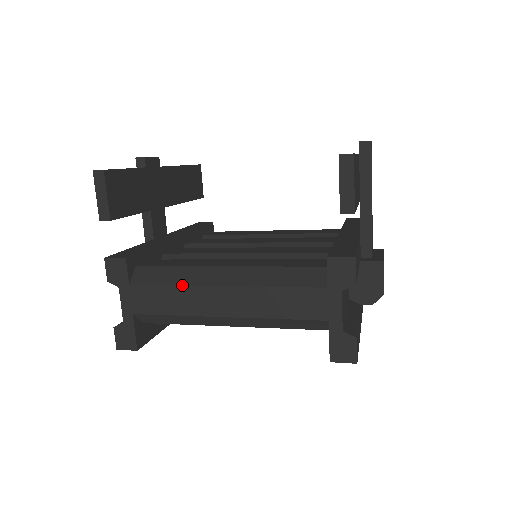
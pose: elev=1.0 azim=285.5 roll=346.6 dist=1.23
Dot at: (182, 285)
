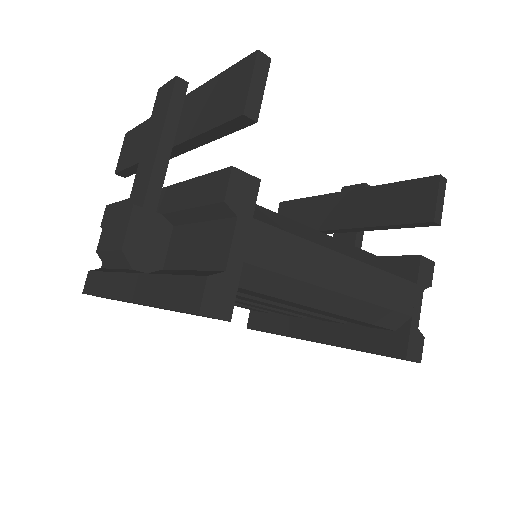
Dot at: (312, 241)
